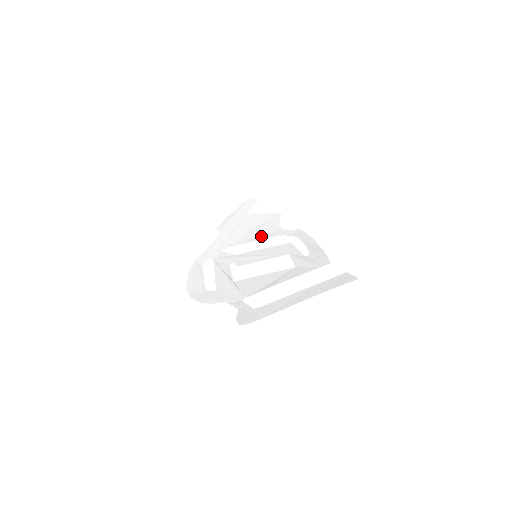
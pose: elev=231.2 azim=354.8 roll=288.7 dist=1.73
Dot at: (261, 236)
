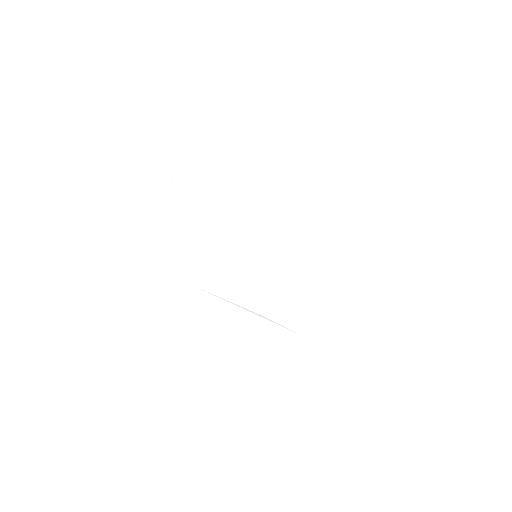
Dot at: (228, 213)
